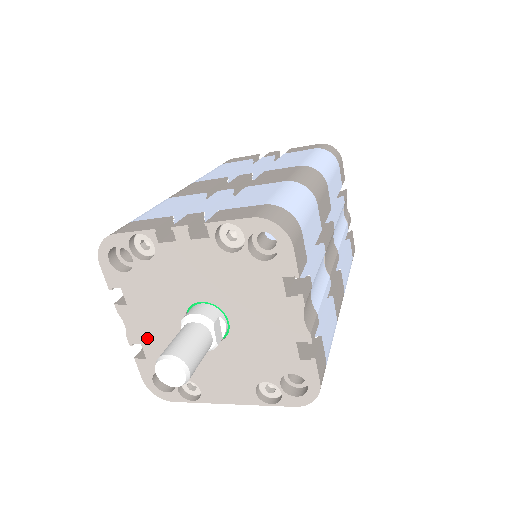
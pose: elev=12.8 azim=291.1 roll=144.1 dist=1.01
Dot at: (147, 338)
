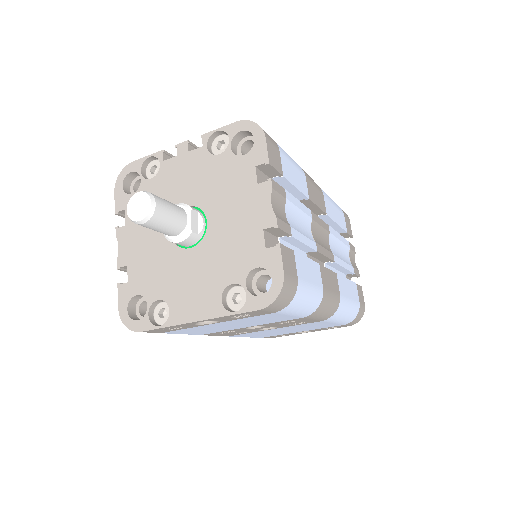
Dot at: (134, 257)
